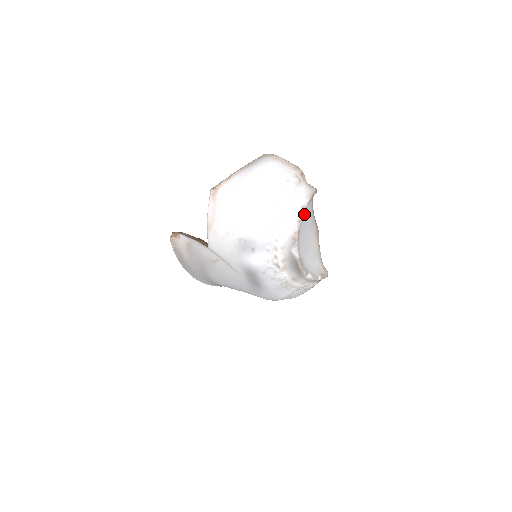
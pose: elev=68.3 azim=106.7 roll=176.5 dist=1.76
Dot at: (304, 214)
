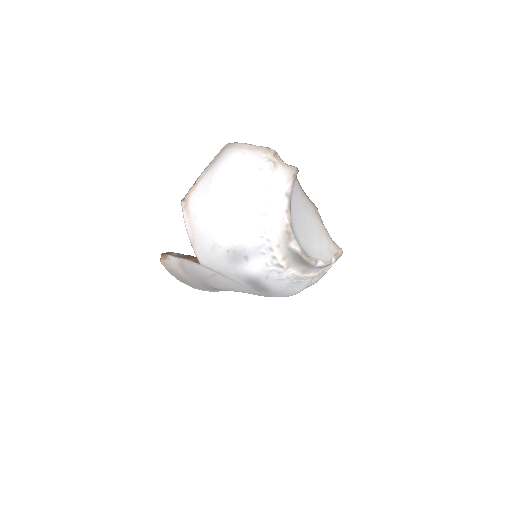
Dot at: (292, 199)
